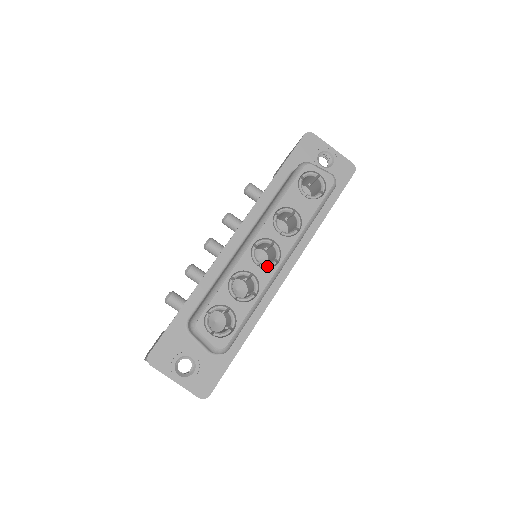
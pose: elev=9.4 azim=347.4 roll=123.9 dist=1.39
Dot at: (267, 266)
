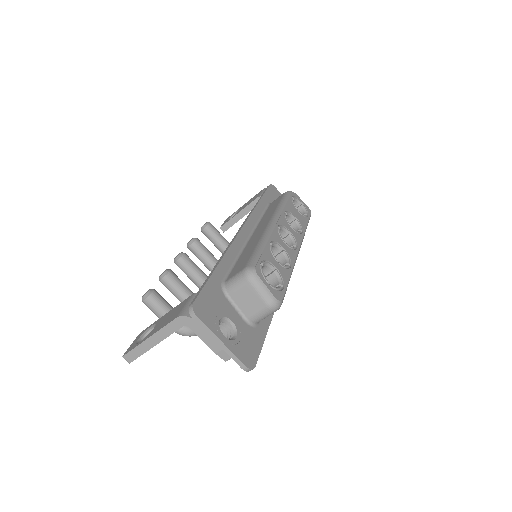
Dot at: (291, 247)
